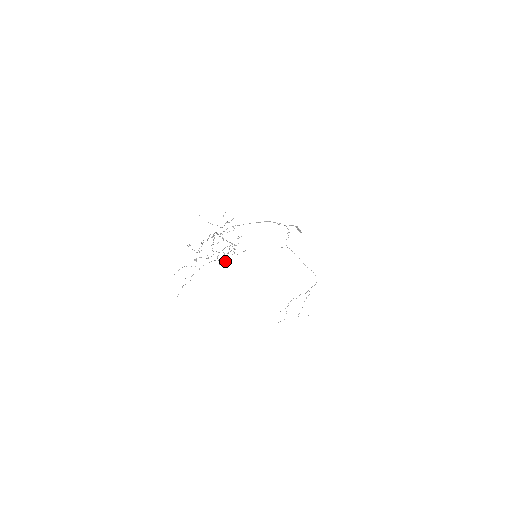
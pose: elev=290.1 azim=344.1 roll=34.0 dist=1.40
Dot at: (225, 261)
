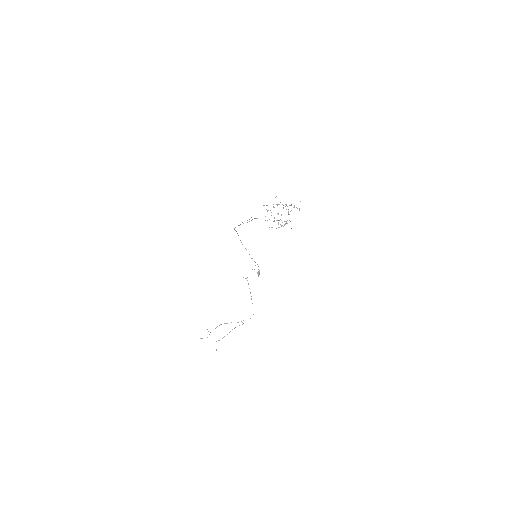
Dot at: occluded
